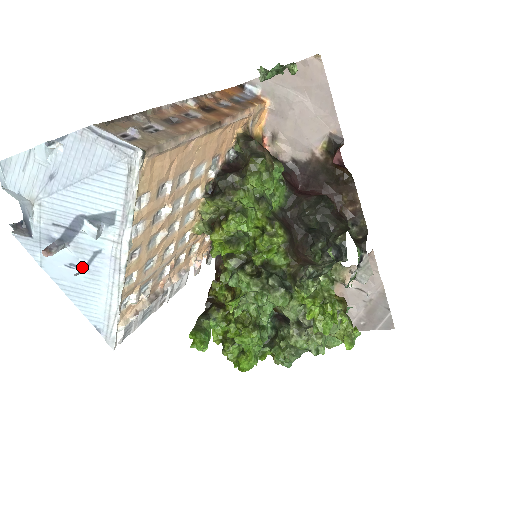
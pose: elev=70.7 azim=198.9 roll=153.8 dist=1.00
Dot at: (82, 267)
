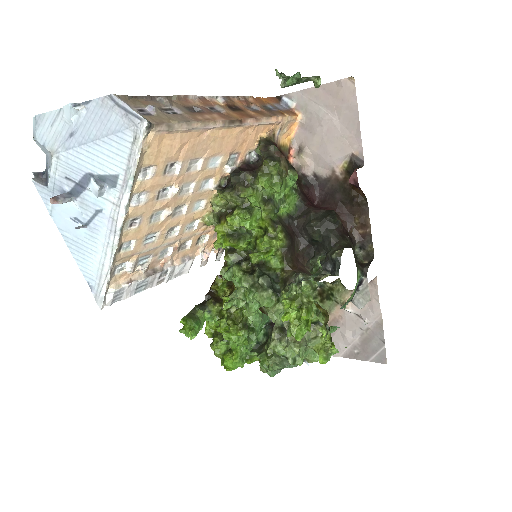
Dot at: (84, 223)
